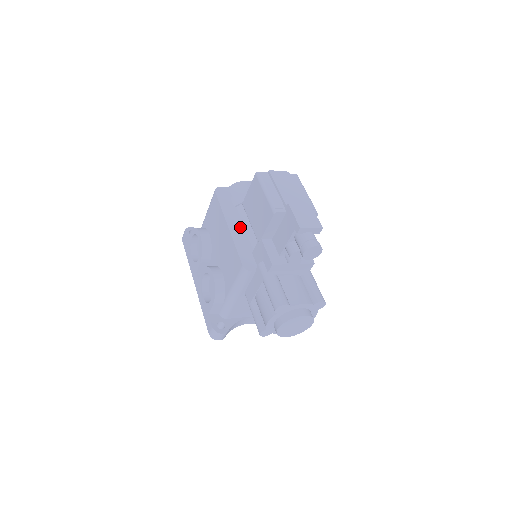
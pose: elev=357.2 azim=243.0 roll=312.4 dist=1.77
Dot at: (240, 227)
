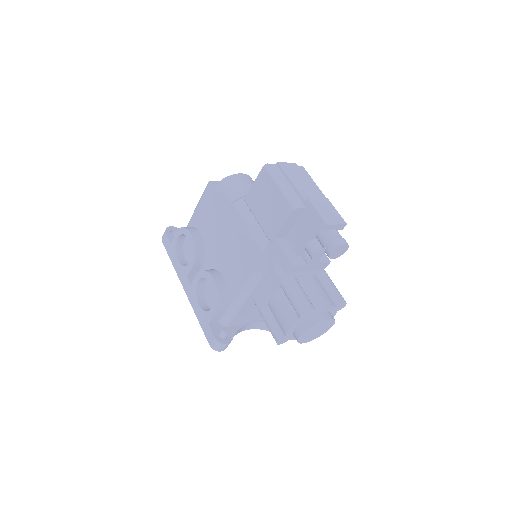
Dot at: (242, 225)
